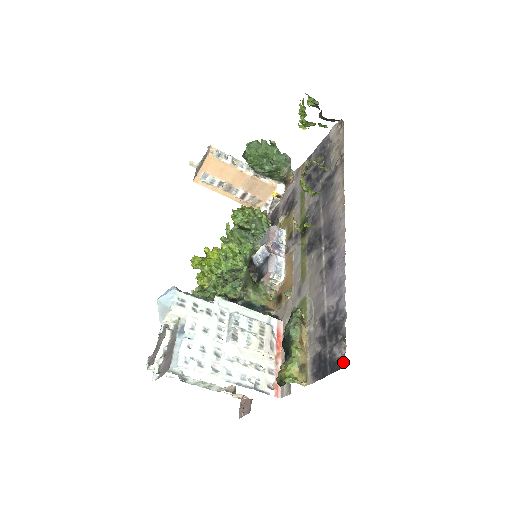
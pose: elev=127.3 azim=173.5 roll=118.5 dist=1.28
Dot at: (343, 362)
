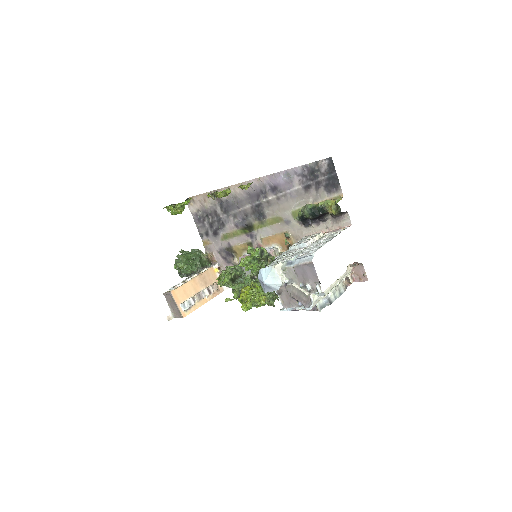
Dot at: (329, 160)
